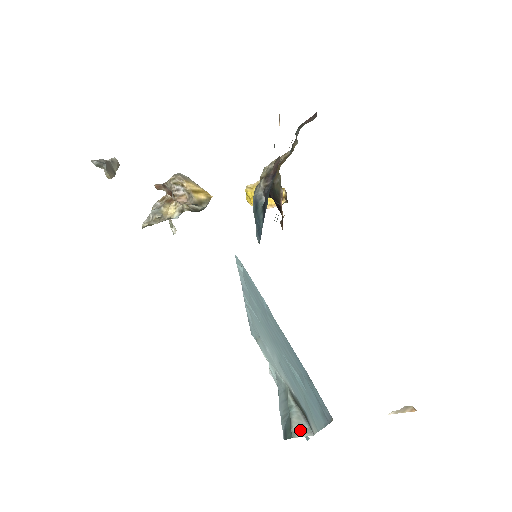
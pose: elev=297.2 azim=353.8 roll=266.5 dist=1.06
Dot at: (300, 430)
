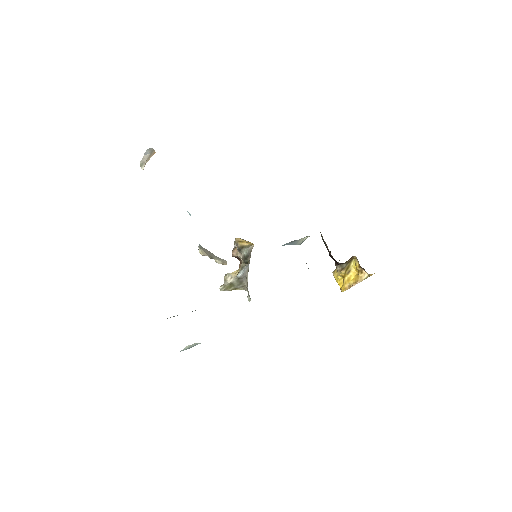
Dot at: occluded
